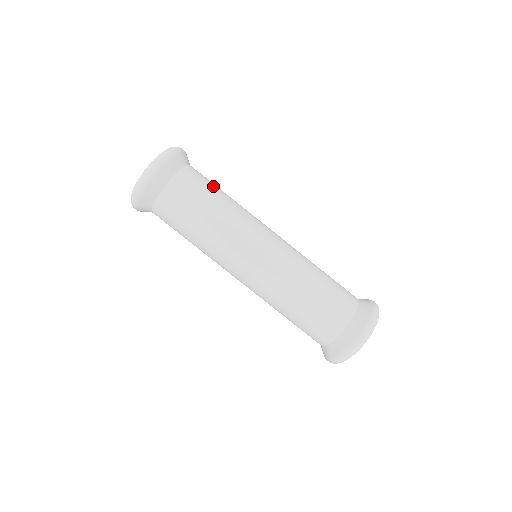
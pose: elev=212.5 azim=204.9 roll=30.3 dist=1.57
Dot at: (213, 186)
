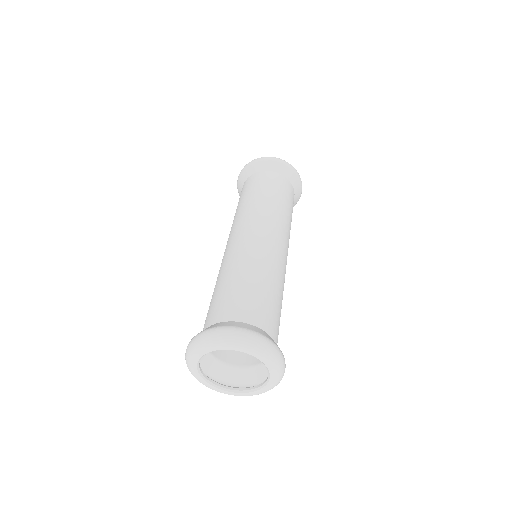
Dot at: (276, 307)
